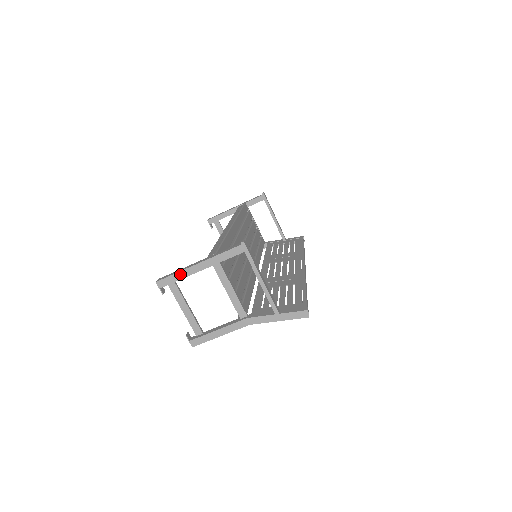
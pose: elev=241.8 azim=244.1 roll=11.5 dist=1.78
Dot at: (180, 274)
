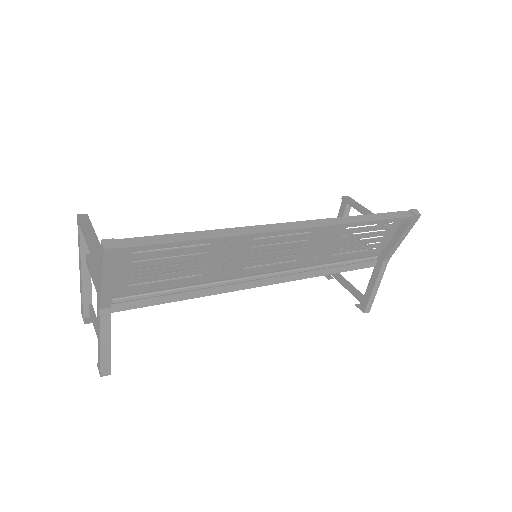
Dot at: (81, 291)
